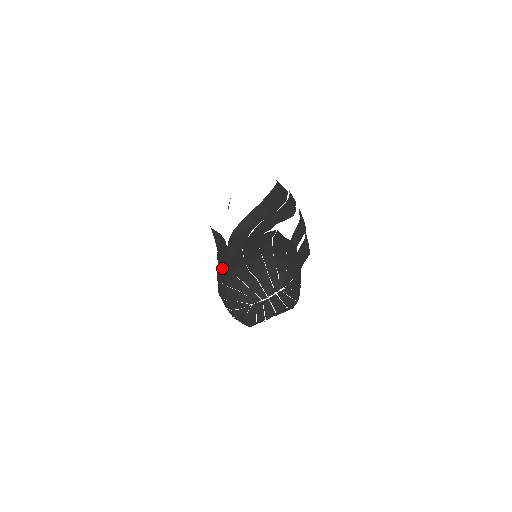
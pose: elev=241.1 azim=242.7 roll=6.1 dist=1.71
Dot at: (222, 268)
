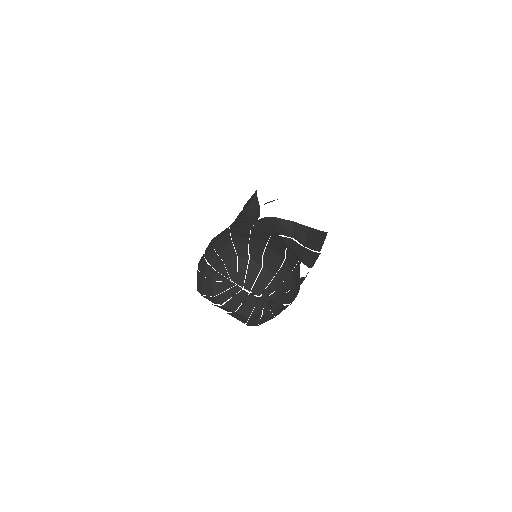
Dot at: (240, 227)
